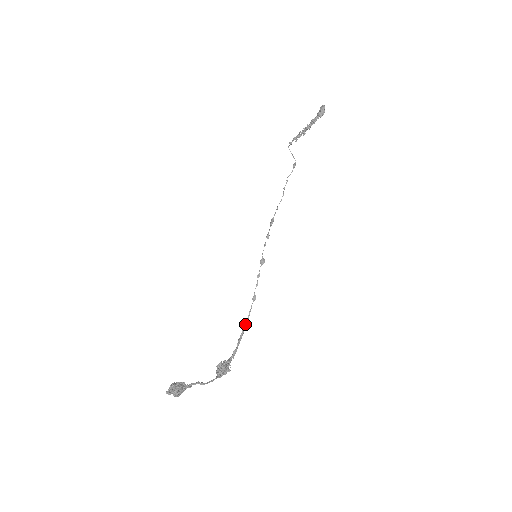
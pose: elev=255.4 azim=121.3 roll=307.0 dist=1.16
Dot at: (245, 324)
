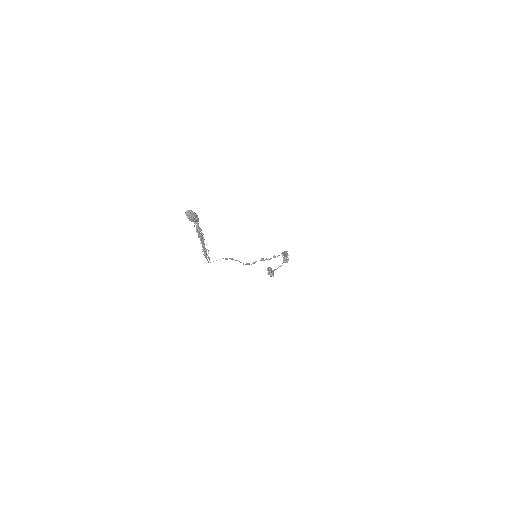
Dot at: occluded
